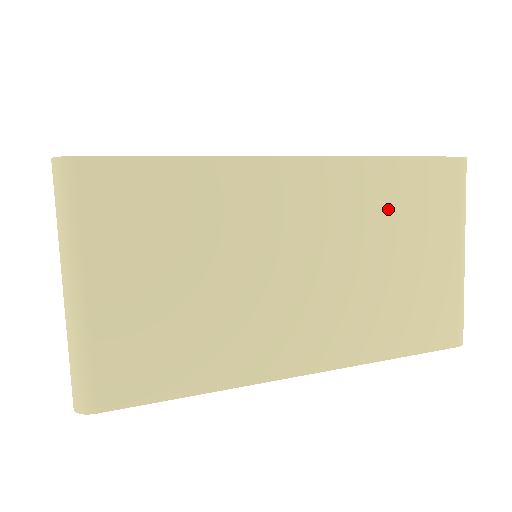
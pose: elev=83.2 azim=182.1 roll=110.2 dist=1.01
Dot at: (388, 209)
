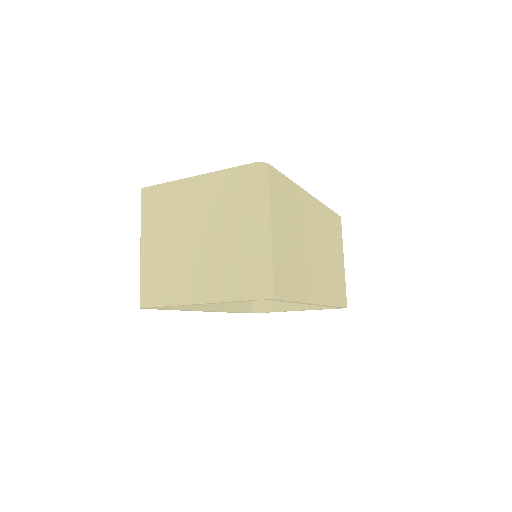
Dot at: (329, 231)
